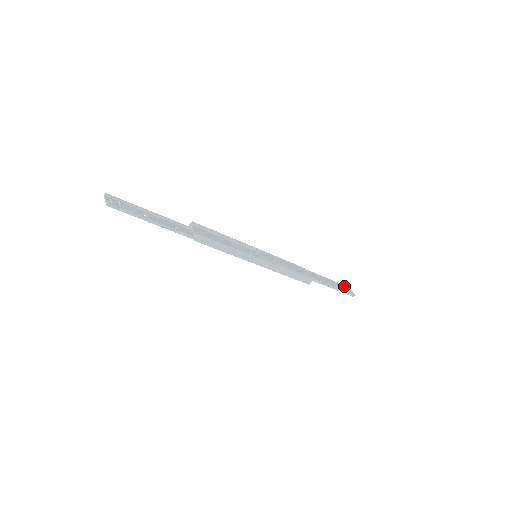
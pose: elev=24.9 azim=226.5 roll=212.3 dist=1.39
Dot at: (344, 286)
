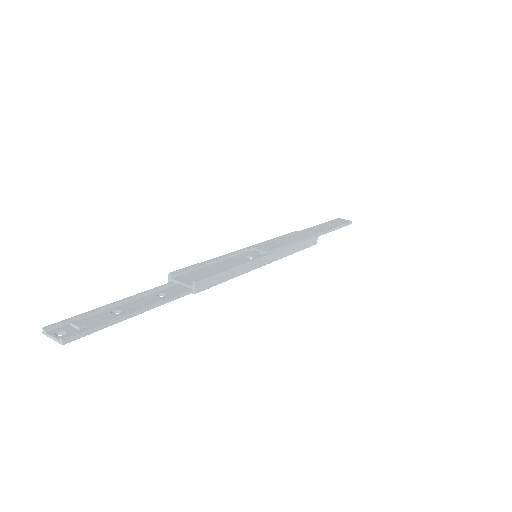
Dot at: (335, 220)
